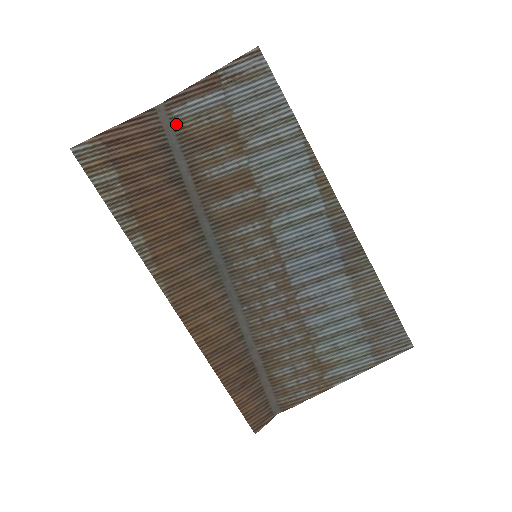
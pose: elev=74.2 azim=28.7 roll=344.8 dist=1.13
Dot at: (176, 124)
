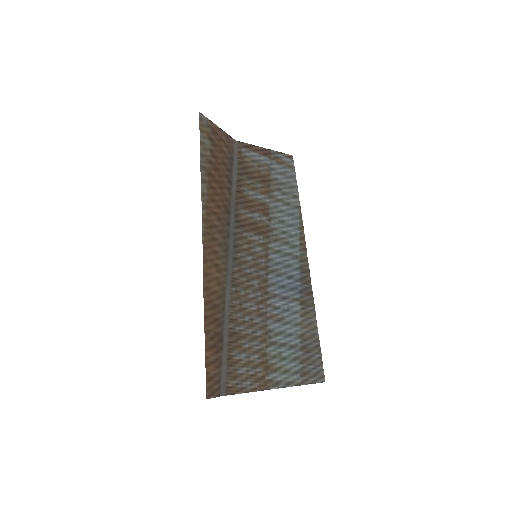
Dot at: (241, 155)
